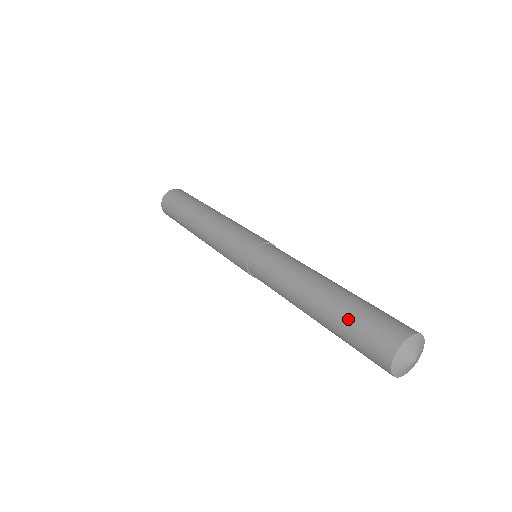
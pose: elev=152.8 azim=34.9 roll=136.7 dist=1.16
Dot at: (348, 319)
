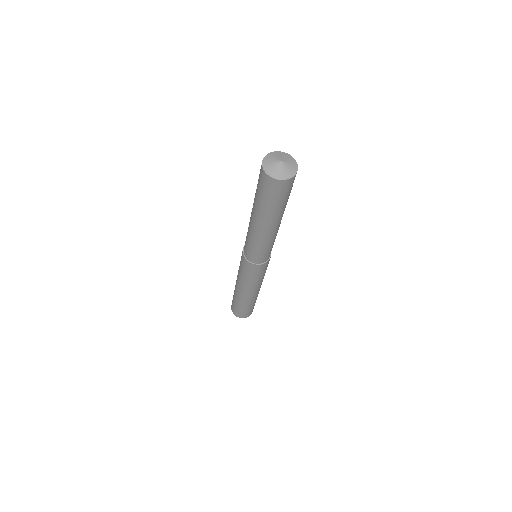
Dot at: occluded
